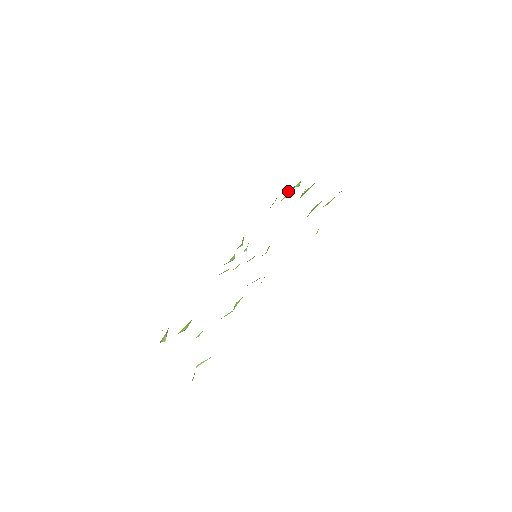
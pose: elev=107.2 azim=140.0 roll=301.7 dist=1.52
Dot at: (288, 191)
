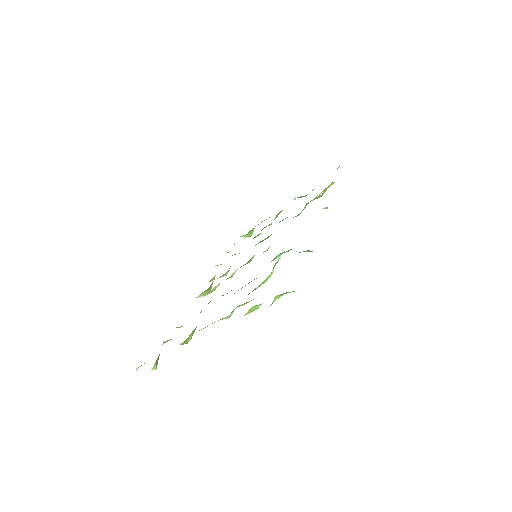
Dot at: (247, 234)
